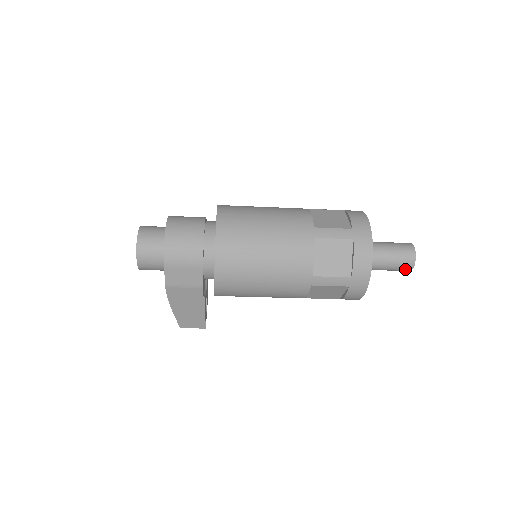
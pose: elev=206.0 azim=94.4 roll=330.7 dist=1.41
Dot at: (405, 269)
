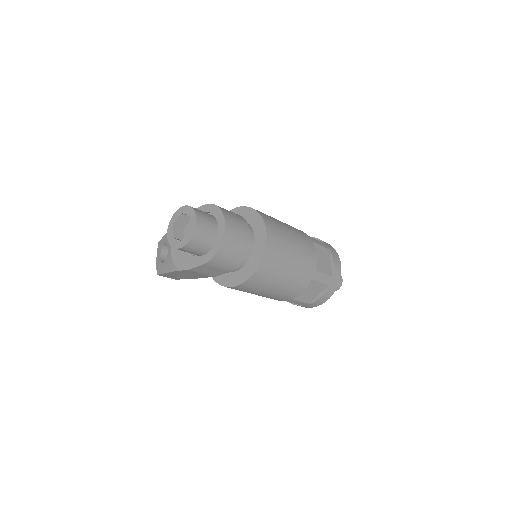
Dot at: occluded
